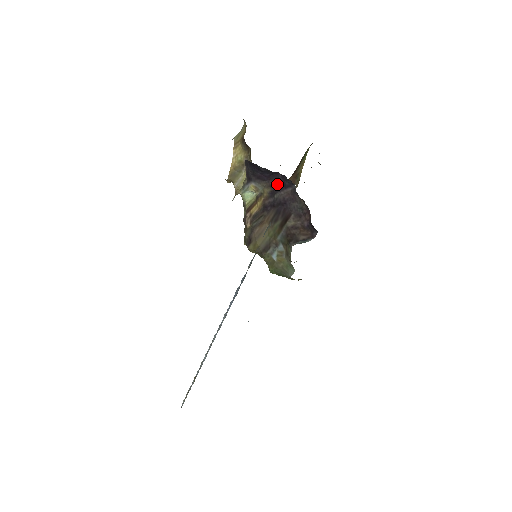
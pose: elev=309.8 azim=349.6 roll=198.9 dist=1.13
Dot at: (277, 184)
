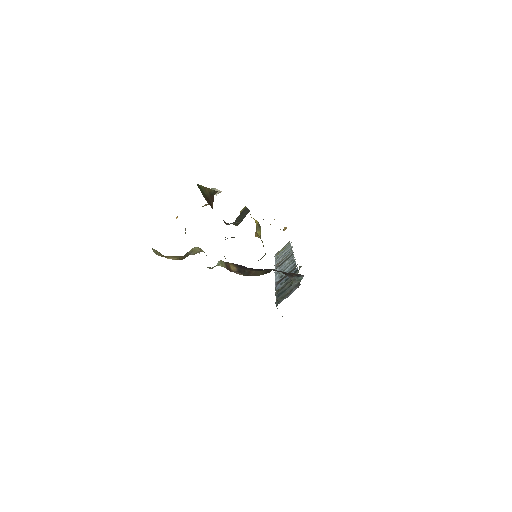
Dot at: occluded
